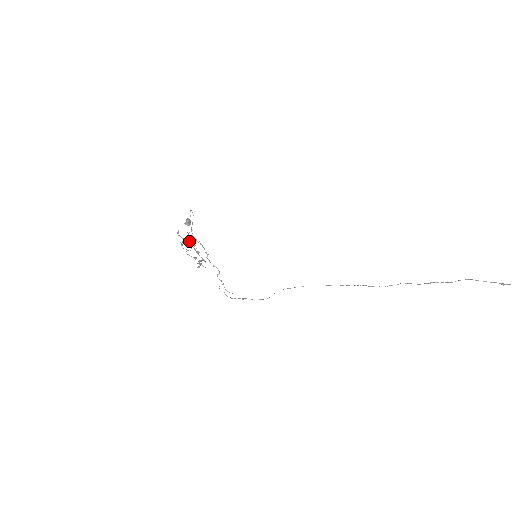
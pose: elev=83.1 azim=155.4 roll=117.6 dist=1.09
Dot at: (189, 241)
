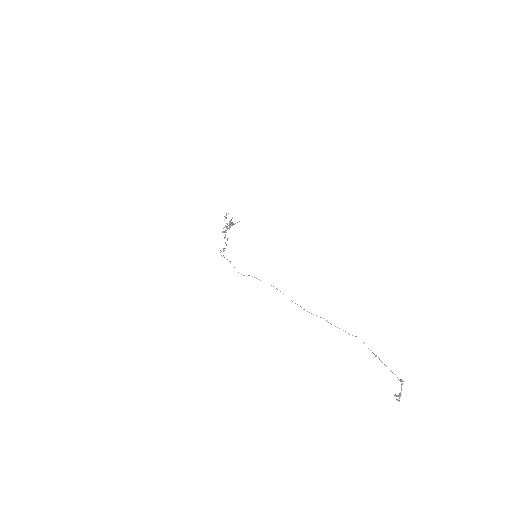
Dot at: occluded
